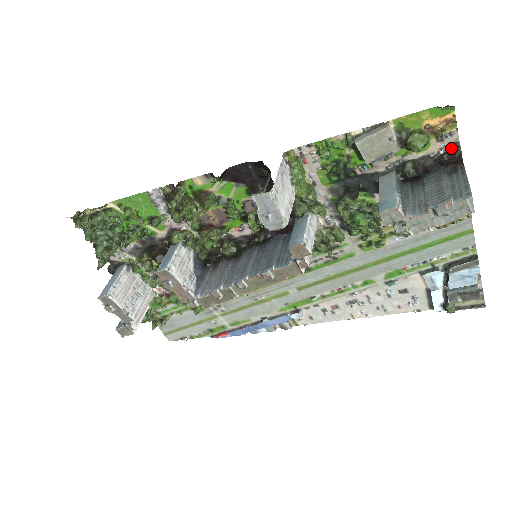
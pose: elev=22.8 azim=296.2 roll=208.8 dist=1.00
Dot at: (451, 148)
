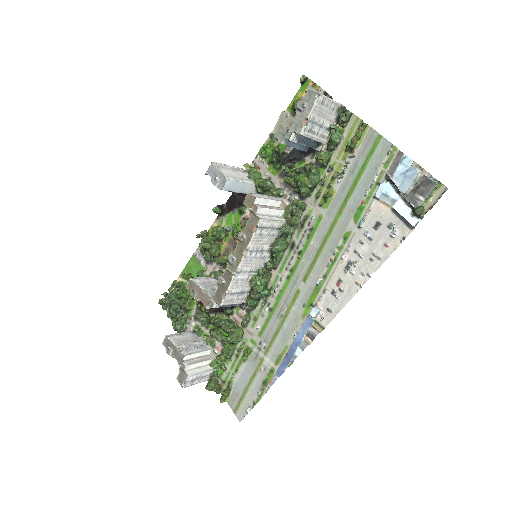
Dot at: occluded
